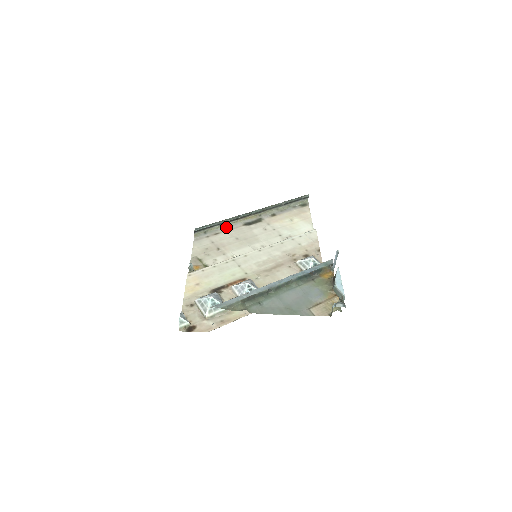
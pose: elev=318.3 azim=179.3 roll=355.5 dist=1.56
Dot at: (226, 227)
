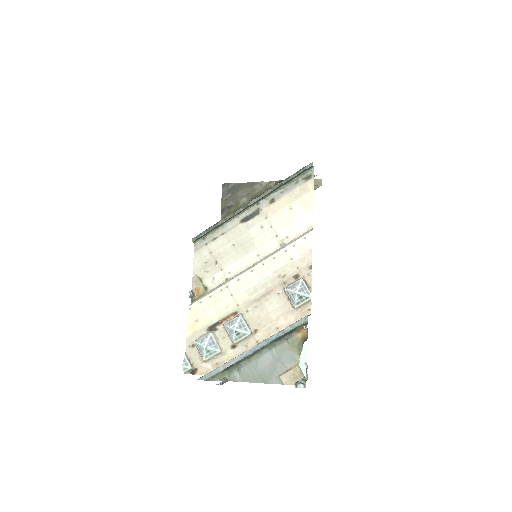
Dot at: (223, 228)
